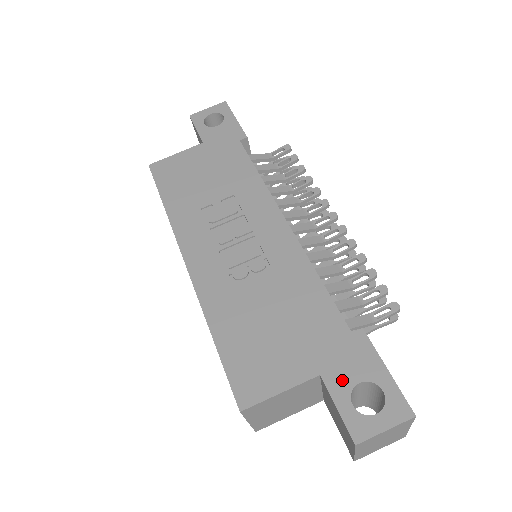
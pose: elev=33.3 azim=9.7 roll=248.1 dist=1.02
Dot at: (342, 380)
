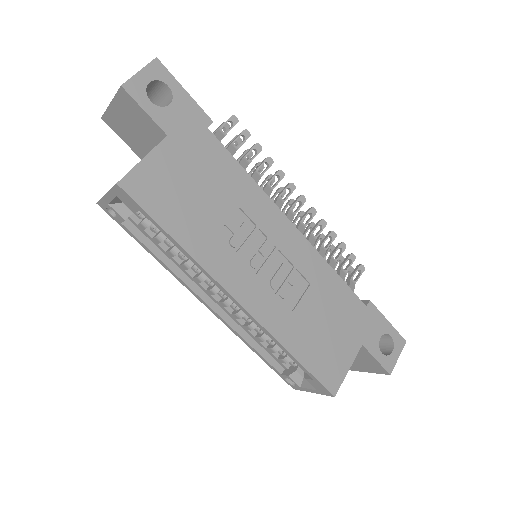
Dot at: (373, 341)
